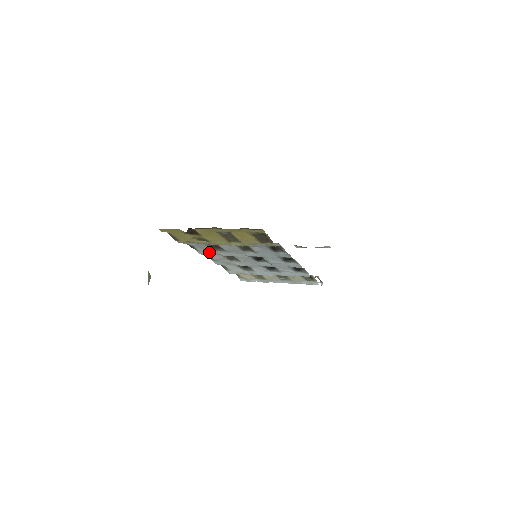
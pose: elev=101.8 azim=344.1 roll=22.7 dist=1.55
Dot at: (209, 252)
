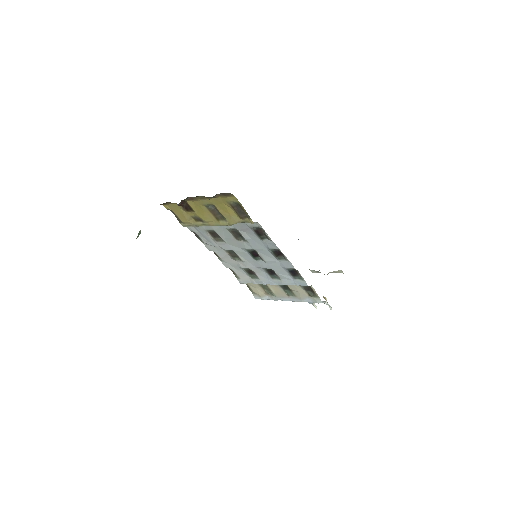
Dot at: (212, 244)
